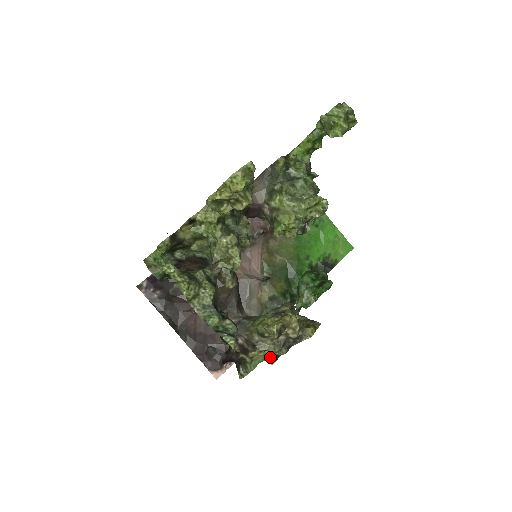
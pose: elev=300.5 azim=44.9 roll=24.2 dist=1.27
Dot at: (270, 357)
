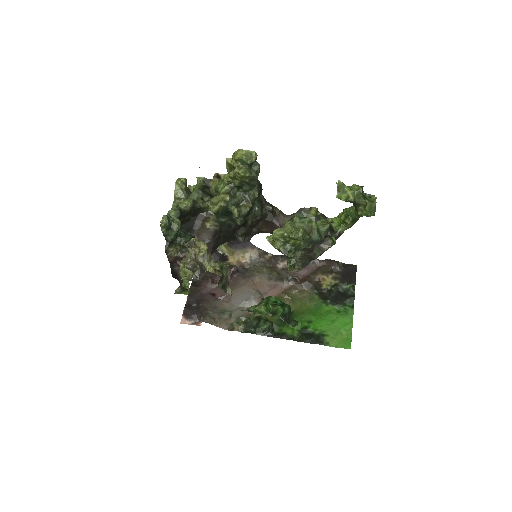
Dot at: (186, 276)
